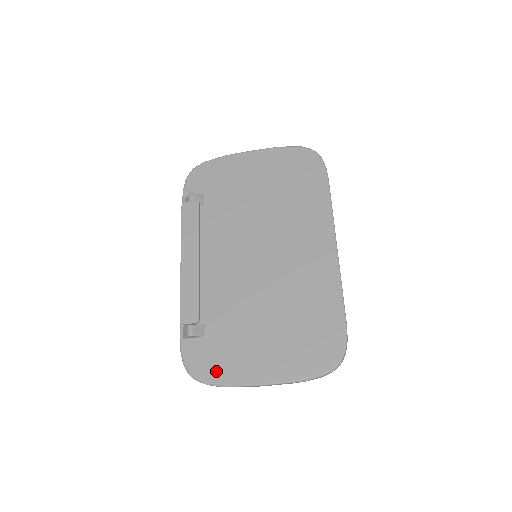
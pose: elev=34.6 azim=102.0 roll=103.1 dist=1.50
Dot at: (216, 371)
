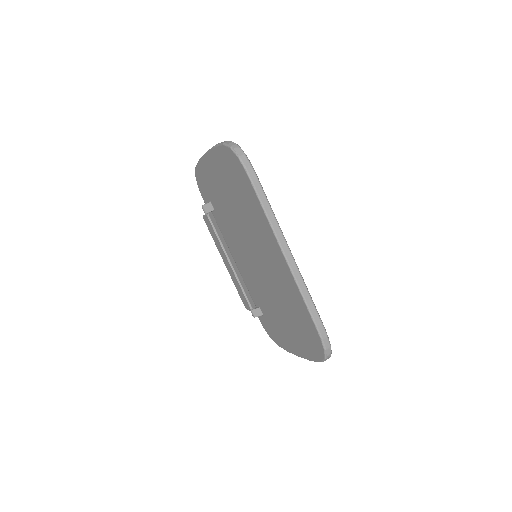
Dot at: (277, 340)
